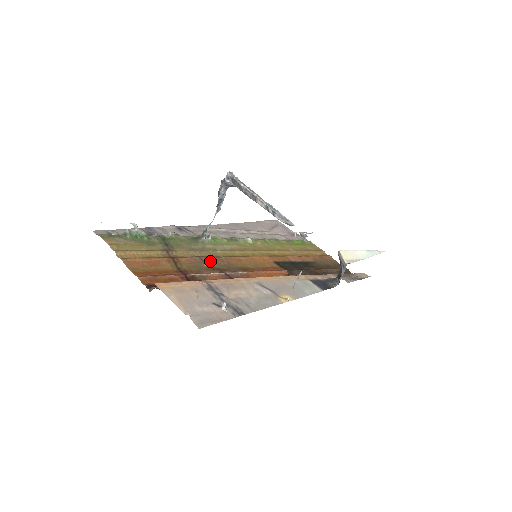
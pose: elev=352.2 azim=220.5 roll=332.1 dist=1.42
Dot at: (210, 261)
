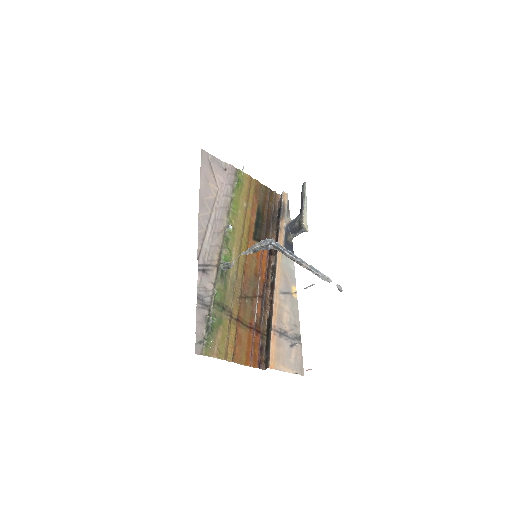
Dot at: (245, 292)
